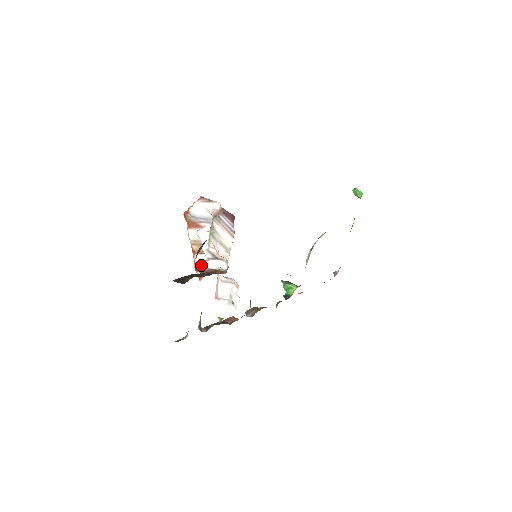
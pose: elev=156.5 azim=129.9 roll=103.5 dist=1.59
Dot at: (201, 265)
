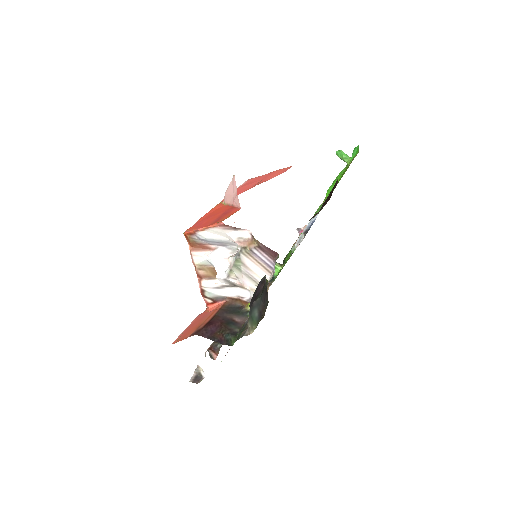
Dot at: (212, 292)
